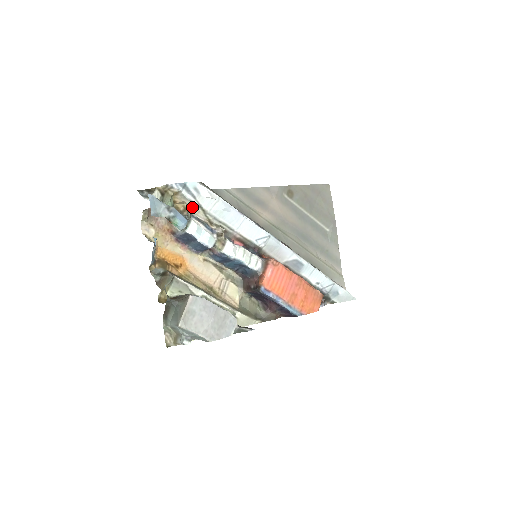
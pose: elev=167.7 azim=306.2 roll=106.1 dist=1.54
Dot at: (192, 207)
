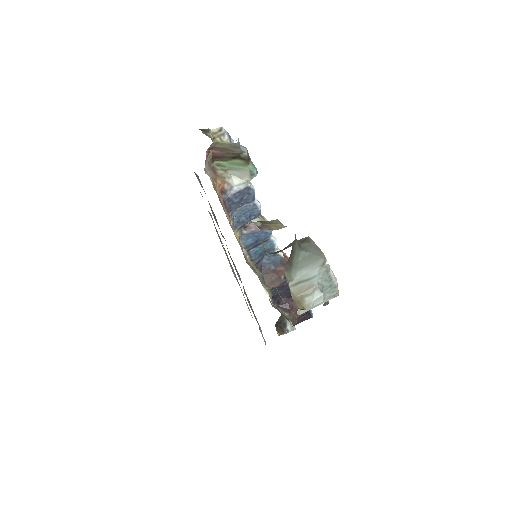
Dot at: occluded
